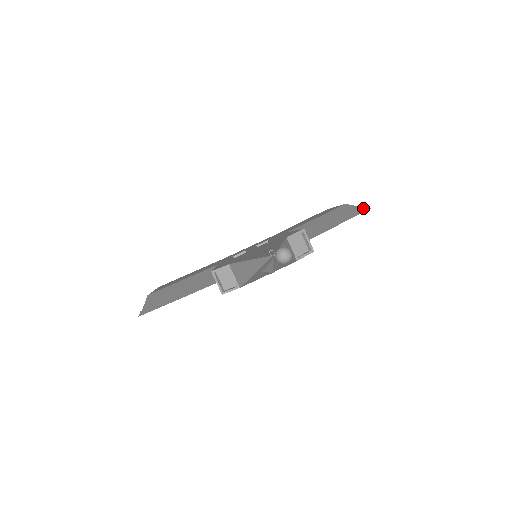
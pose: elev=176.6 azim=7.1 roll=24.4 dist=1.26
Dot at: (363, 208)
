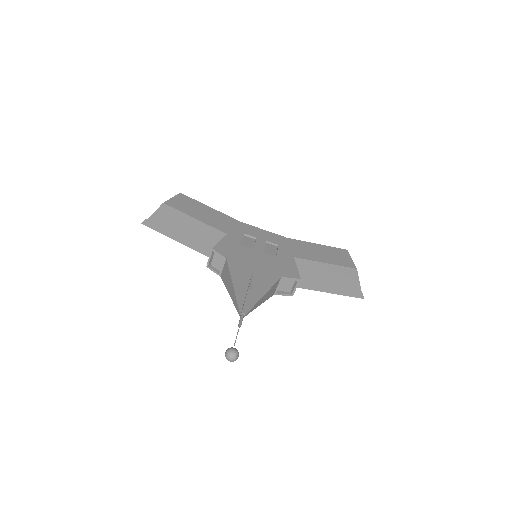
Dot at: (360, 292)
